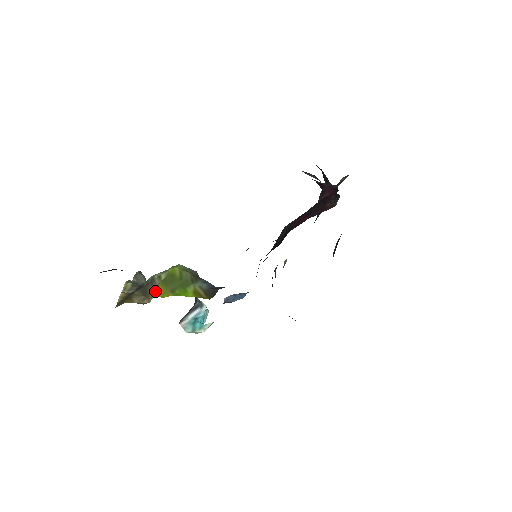
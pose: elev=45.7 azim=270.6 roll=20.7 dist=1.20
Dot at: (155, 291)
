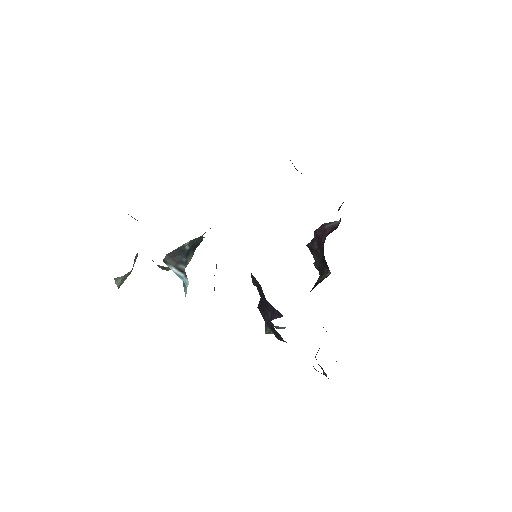
Dot at: occluded
